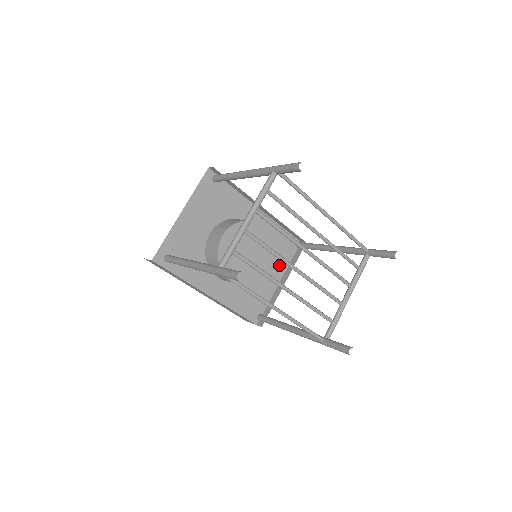
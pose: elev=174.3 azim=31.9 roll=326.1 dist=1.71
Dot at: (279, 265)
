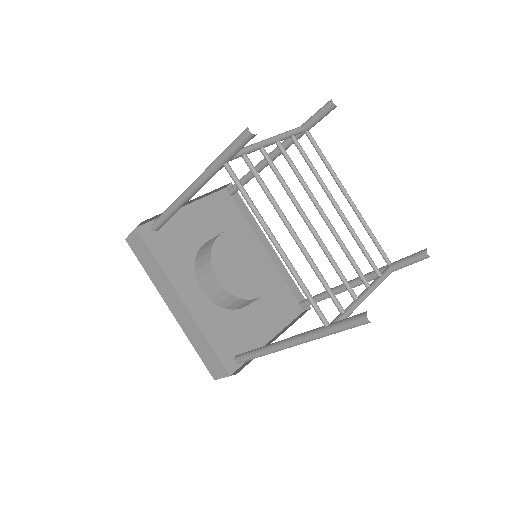
Dot at: (274, 320)
